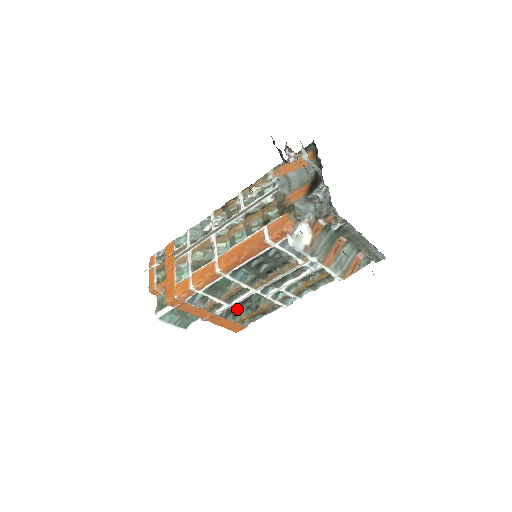
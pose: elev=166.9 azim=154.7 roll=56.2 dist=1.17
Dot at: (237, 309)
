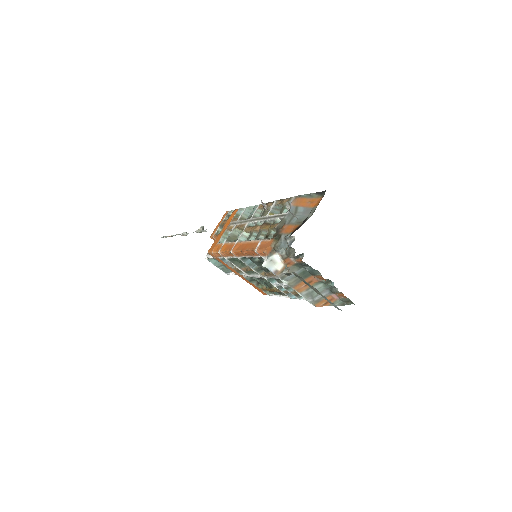
Dot at: (259, 280)
